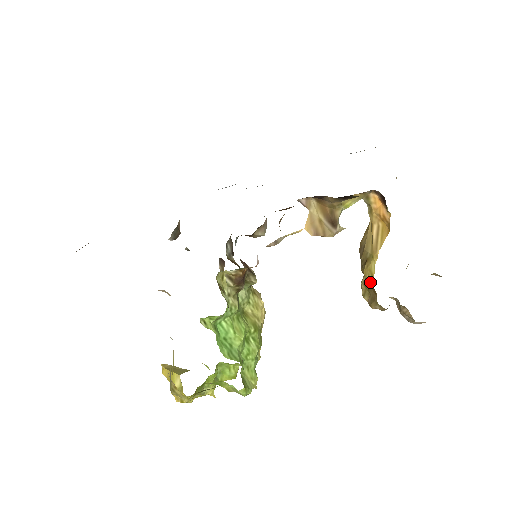
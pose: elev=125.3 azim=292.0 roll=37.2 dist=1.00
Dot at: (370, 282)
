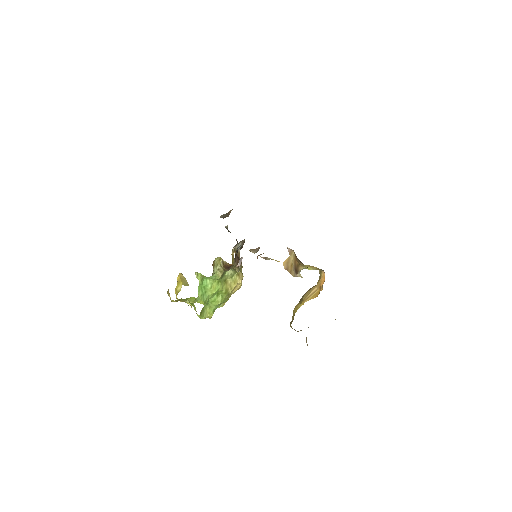
Dot at: (294, 313)
